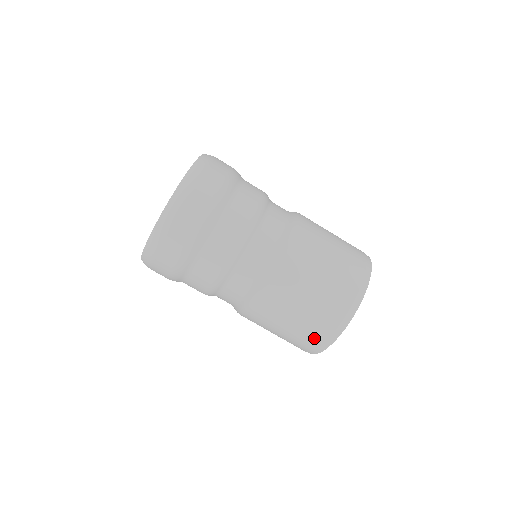
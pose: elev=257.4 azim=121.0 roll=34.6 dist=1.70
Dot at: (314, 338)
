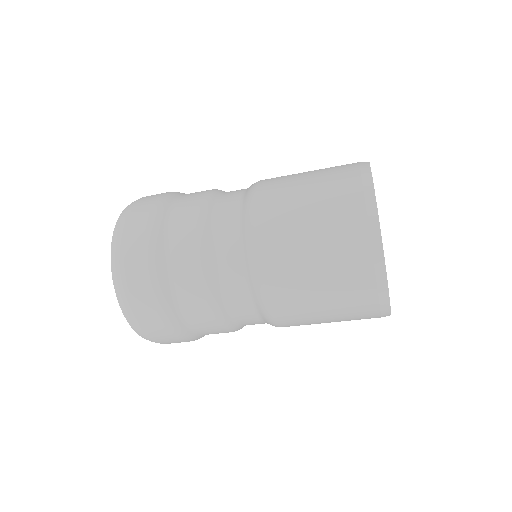
Dot at: occluded
